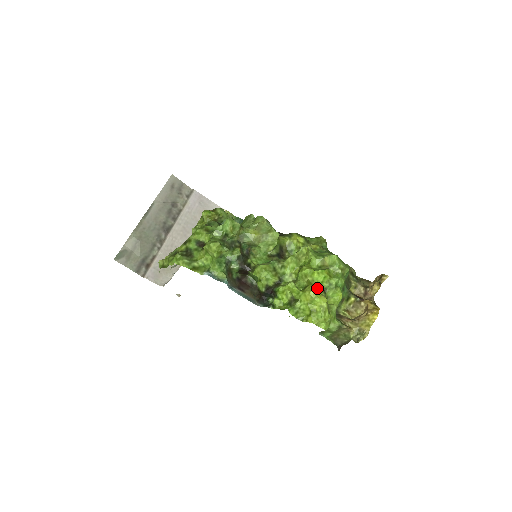
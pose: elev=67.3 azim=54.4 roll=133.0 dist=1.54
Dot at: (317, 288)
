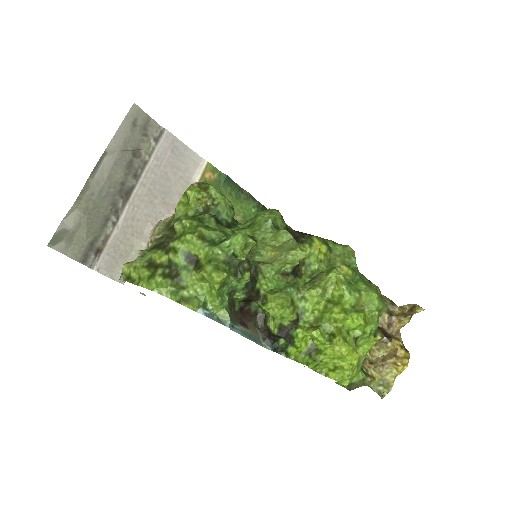
Dot at: (347, 337)
